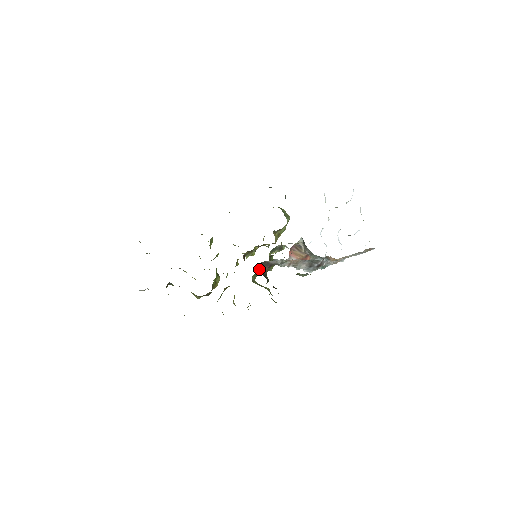
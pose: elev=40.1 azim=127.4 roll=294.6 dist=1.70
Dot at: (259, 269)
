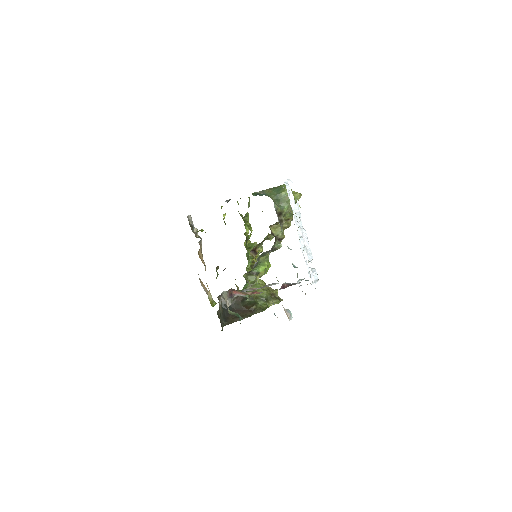
Dot at: occluded
